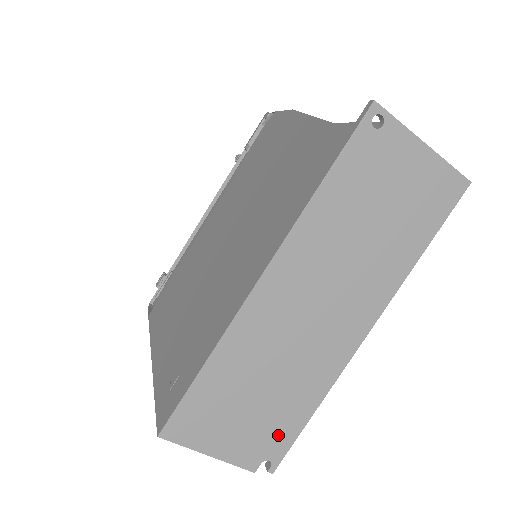
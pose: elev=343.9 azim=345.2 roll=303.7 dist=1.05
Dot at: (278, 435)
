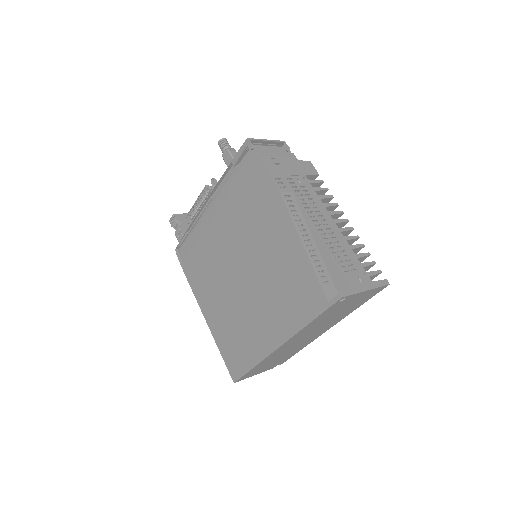
Dot at: (284, 360)
